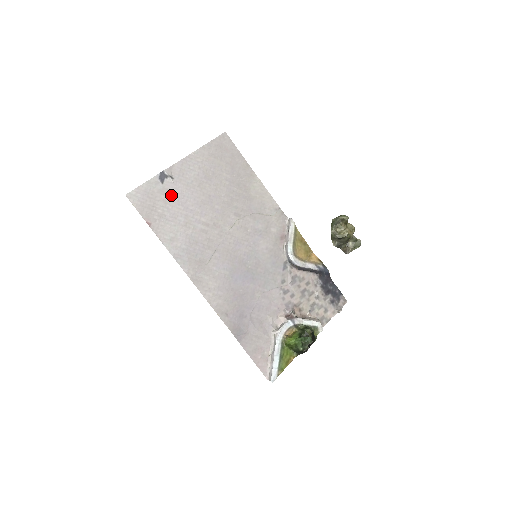
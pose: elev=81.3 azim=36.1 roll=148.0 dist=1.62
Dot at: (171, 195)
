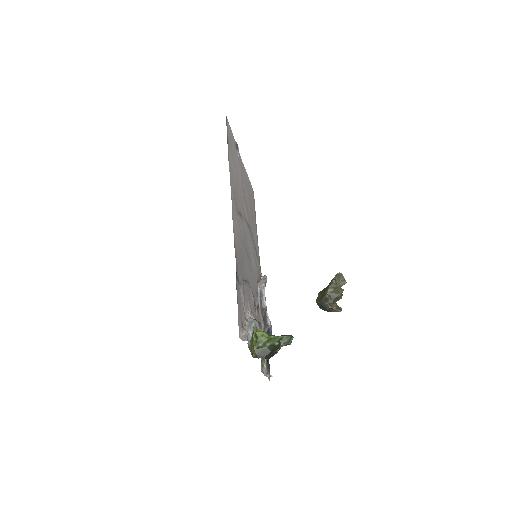
Dot at: (236, 158)
